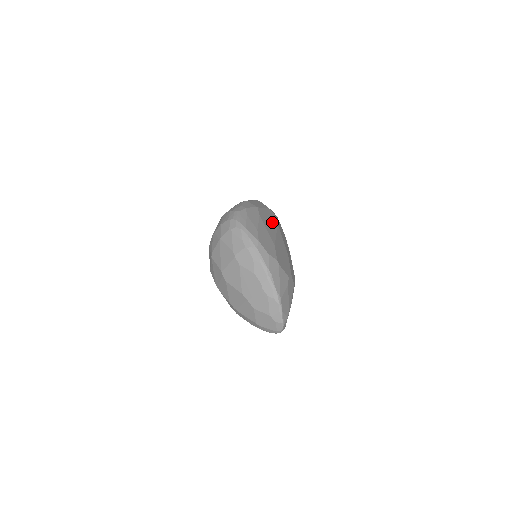
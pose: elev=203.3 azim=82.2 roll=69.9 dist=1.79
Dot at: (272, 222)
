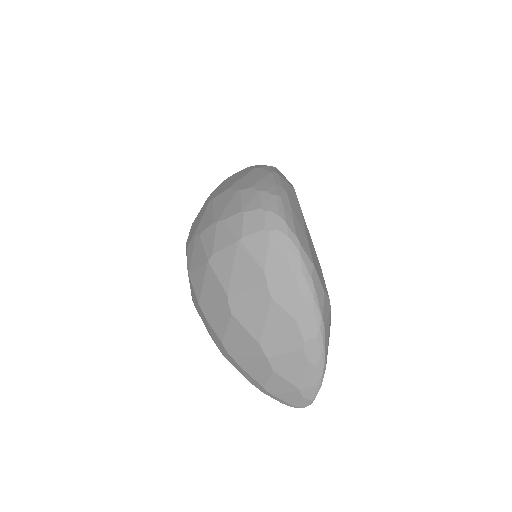
Dot at: occluded
